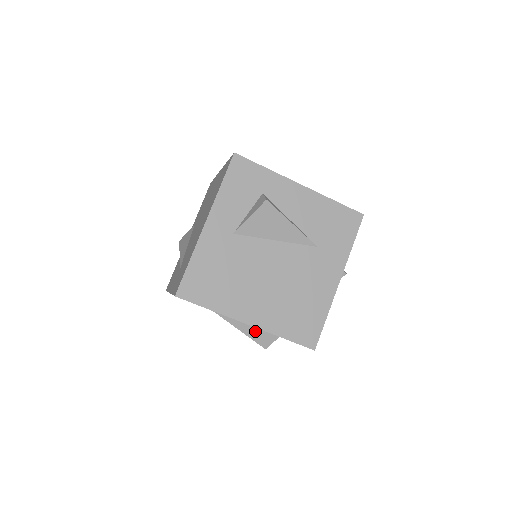
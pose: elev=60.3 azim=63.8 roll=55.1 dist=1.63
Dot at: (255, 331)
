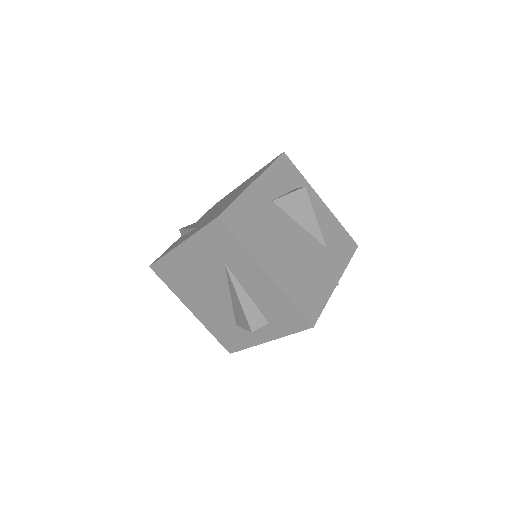
Dot at: (251, 306)
